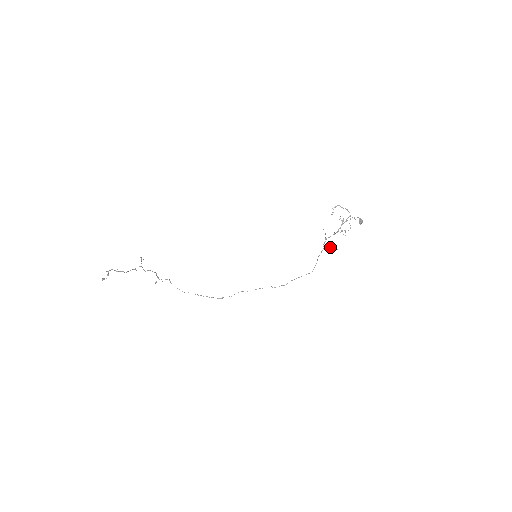
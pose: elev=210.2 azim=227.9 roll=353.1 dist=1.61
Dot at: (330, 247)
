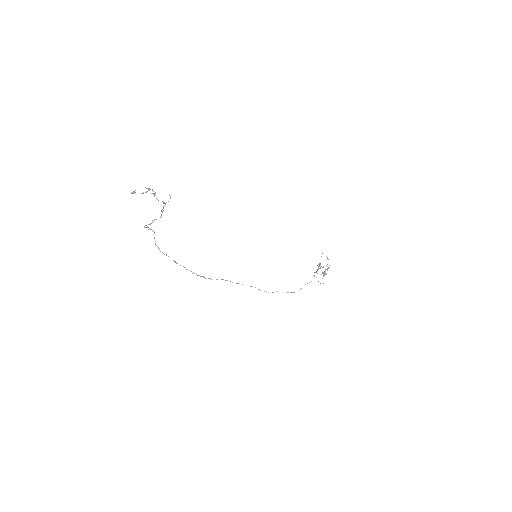
Dot at: occluded
